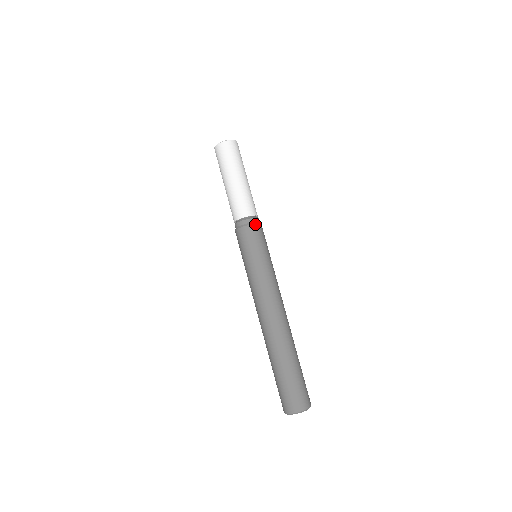
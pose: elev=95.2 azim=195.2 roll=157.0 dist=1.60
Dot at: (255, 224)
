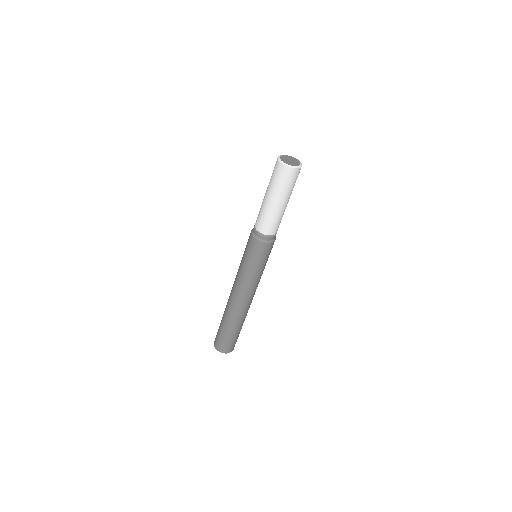
Dot at: (273, 242)
